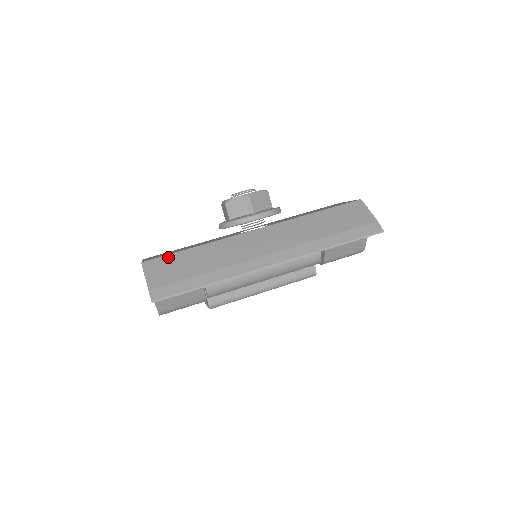
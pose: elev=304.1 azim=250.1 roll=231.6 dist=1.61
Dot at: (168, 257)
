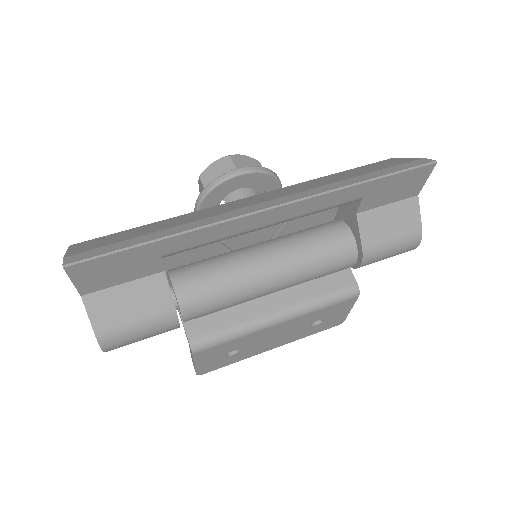
Dot at: (110, 235)
